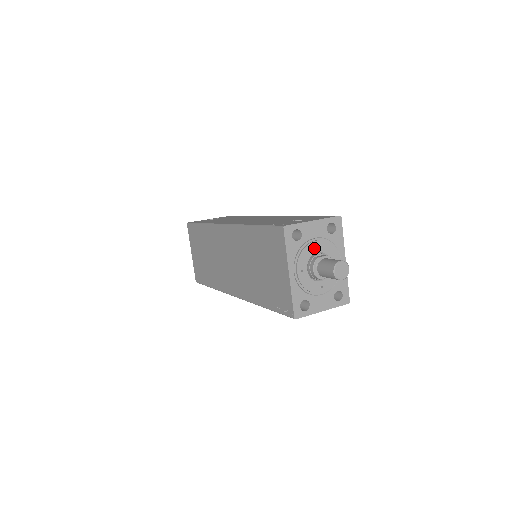
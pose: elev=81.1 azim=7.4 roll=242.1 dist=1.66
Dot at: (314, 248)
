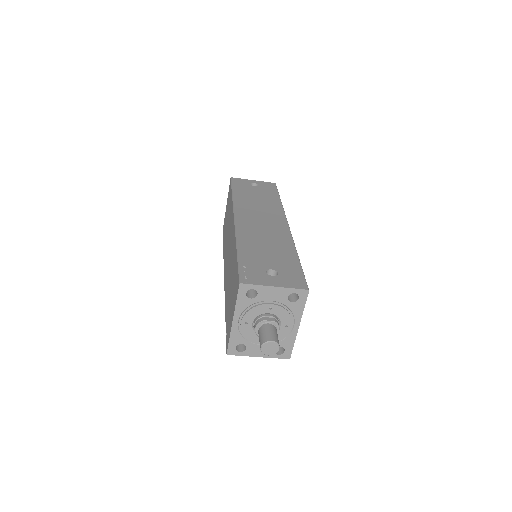
Dot at: (266, 309)
